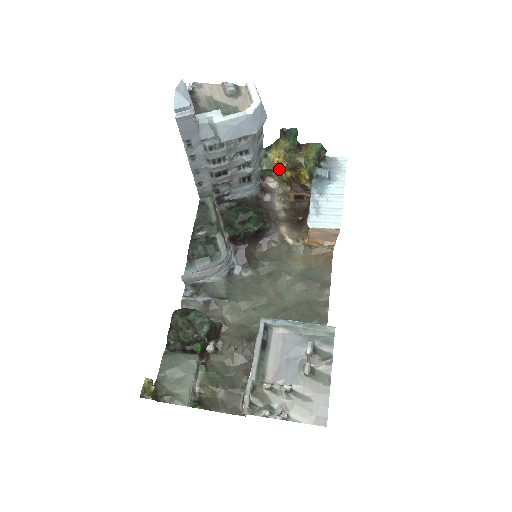
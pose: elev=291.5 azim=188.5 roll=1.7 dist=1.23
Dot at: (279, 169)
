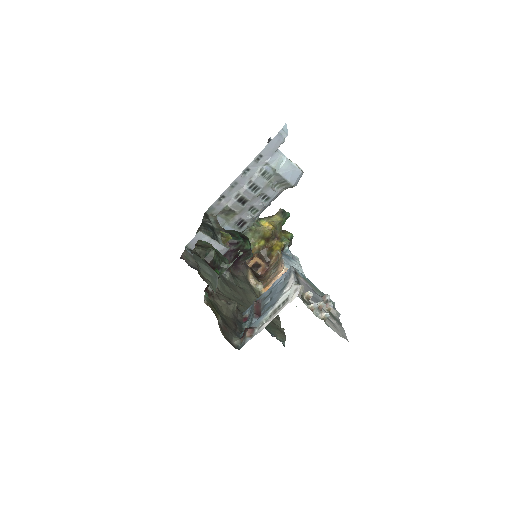
Dot at: (264, 233)
